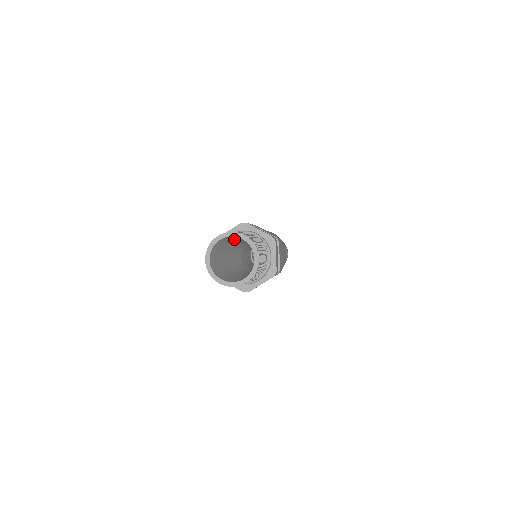
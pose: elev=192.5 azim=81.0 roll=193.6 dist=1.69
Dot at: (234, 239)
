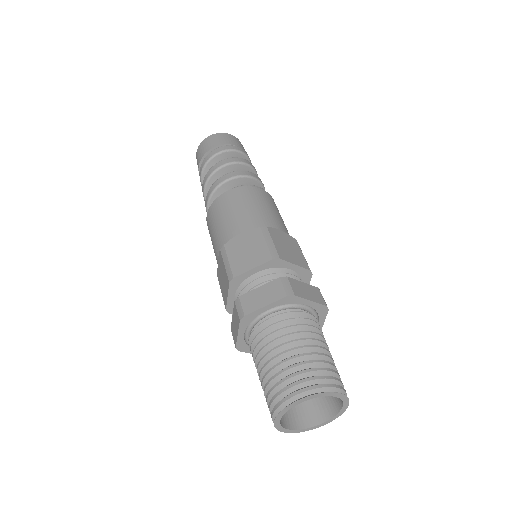
Dot at: (303, 366)
